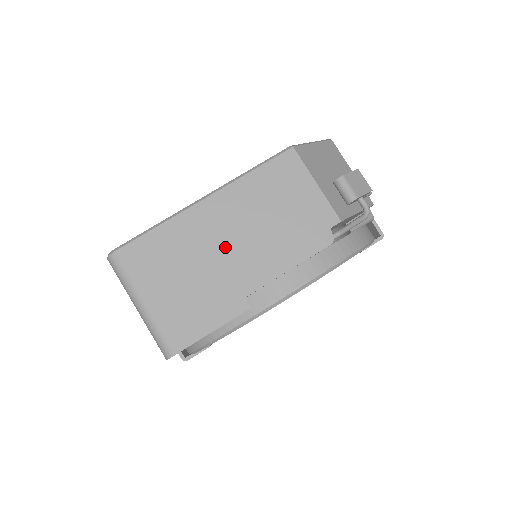
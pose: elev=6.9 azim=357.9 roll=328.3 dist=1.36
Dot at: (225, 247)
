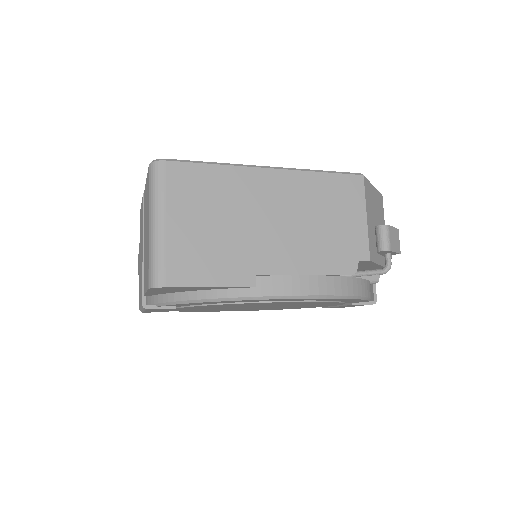
Dot at: (263, 220)
